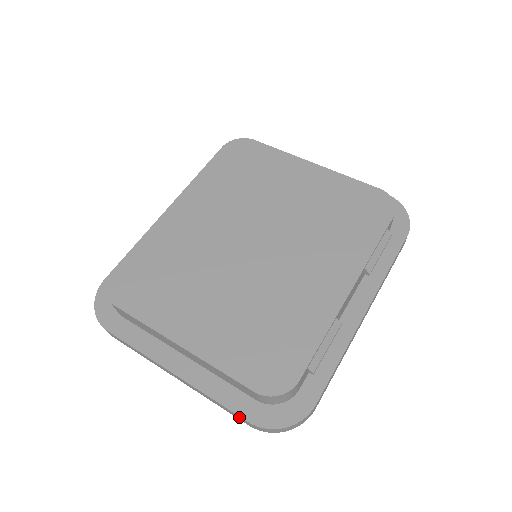
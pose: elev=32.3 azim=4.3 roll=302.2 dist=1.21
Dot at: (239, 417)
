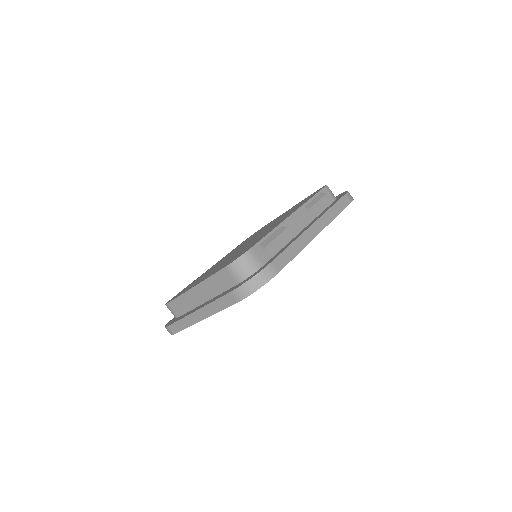
Dot at: (228, 297)
